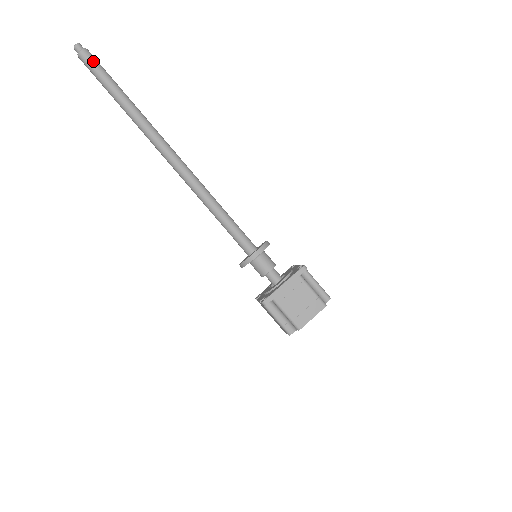
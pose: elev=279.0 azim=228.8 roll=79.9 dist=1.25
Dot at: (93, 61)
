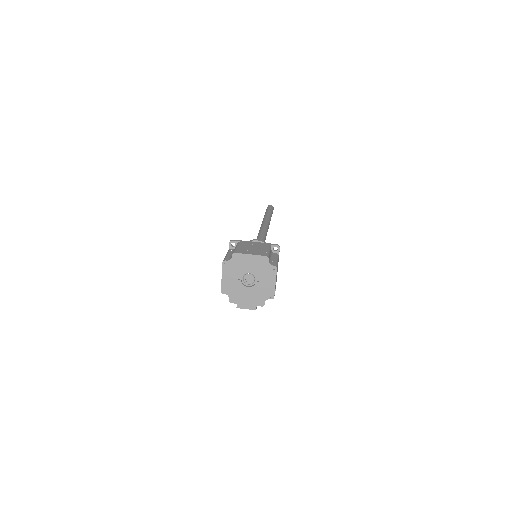
Dot at: (271, 207)
